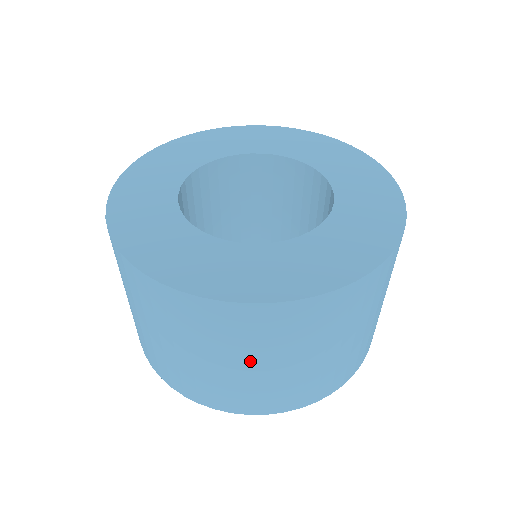
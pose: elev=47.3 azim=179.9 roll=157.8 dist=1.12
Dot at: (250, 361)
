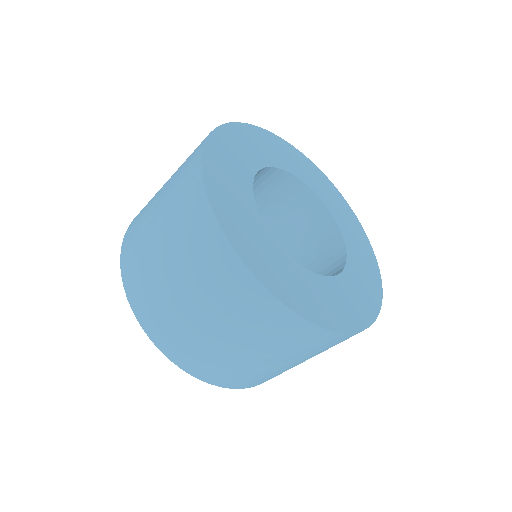
Dot at: (248, 346)
